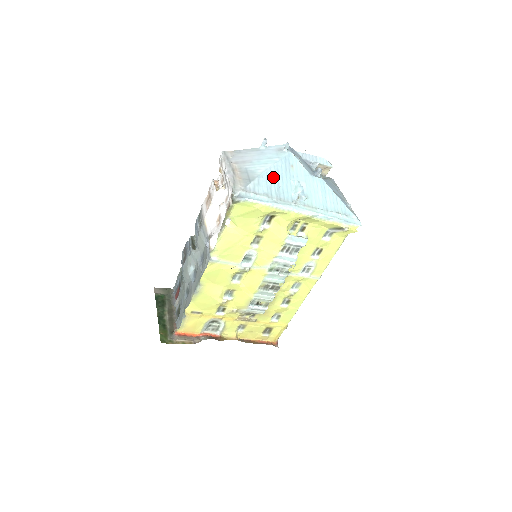
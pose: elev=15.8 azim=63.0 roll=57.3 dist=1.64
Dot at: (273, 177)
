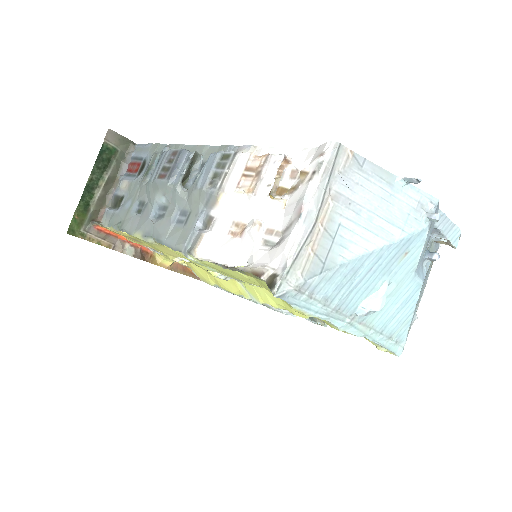
Dot at: (362, 269)
